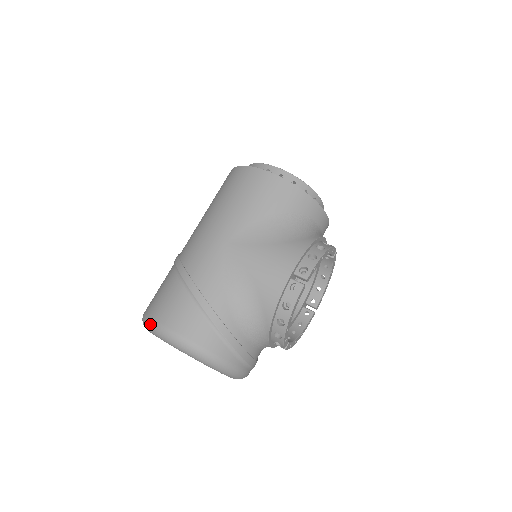
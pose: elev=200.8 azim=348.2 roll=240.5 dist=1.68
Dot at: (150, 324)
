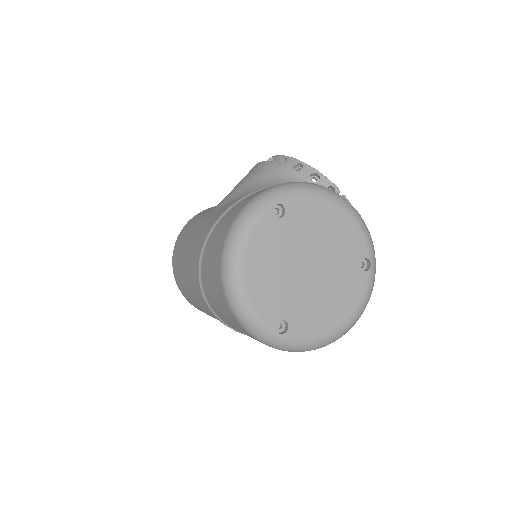
Dot at: (227, 247)
